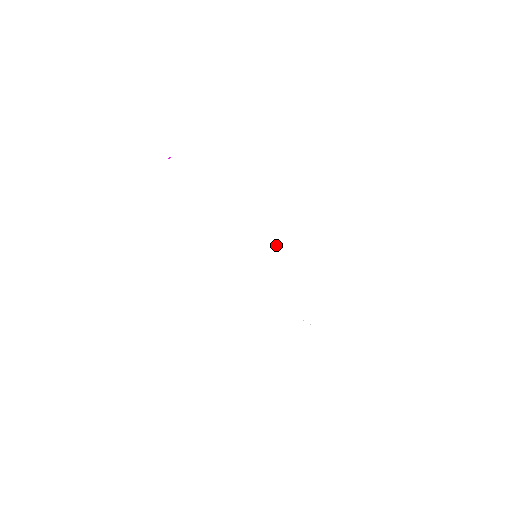
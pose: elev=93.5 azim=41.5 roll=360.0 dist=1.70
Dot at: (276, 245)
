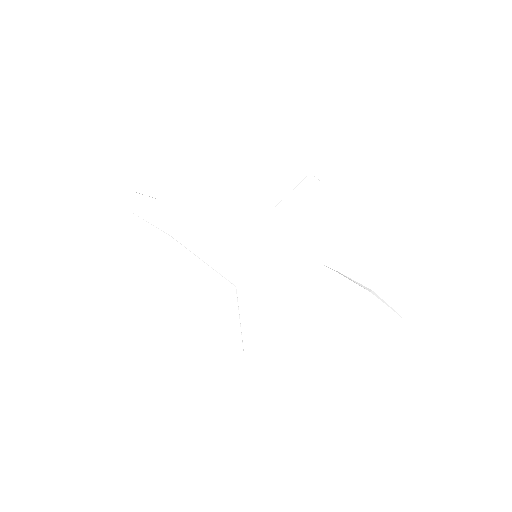
Dot at: (271, 227)
